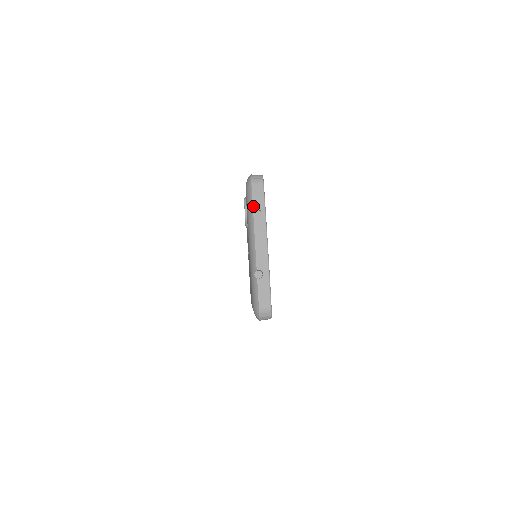
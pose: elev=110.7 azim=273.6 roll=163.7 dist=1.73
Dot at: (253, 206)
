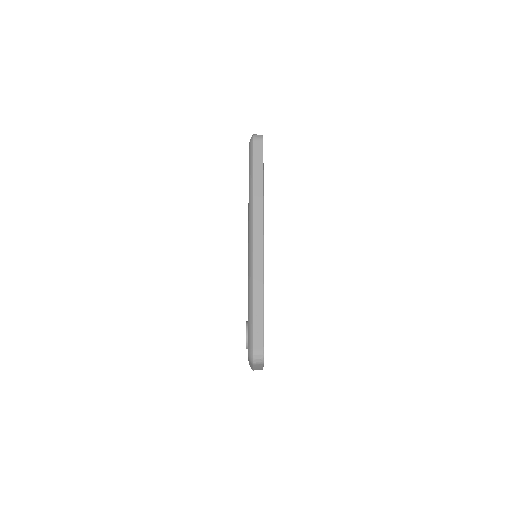
Dot at: (253, 368)
